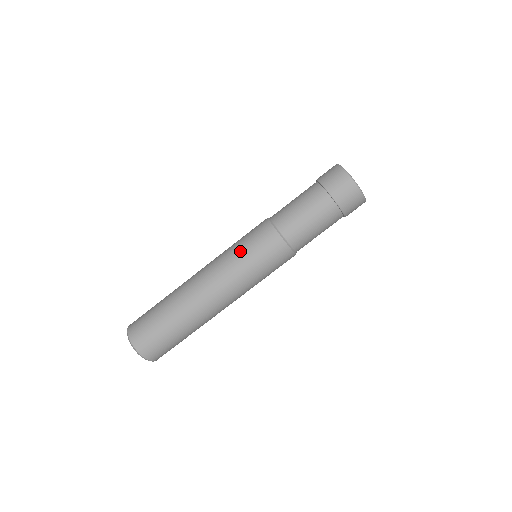
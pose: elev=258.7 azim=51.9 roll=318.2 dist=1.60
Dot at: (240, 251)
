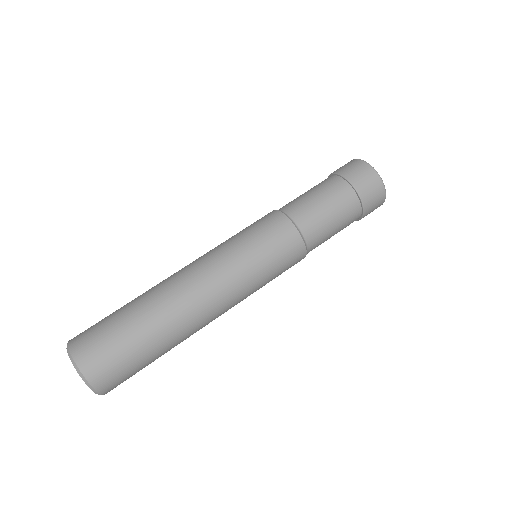
Dot at: occluded
